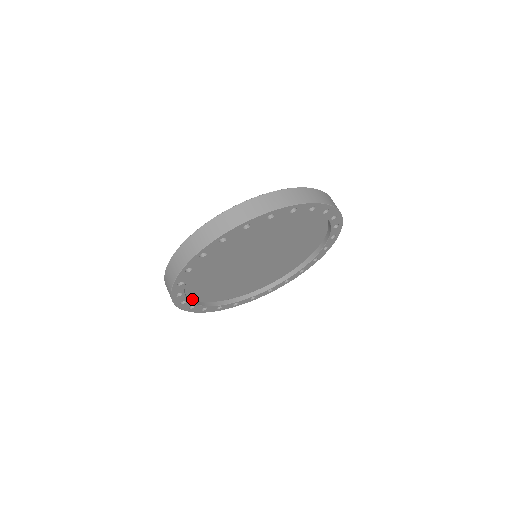
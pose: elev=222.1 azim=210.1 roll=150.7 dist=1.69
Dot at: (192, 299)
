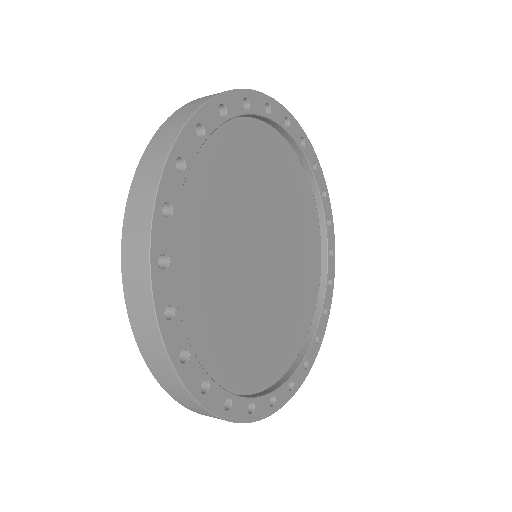
Dot at: occluded
